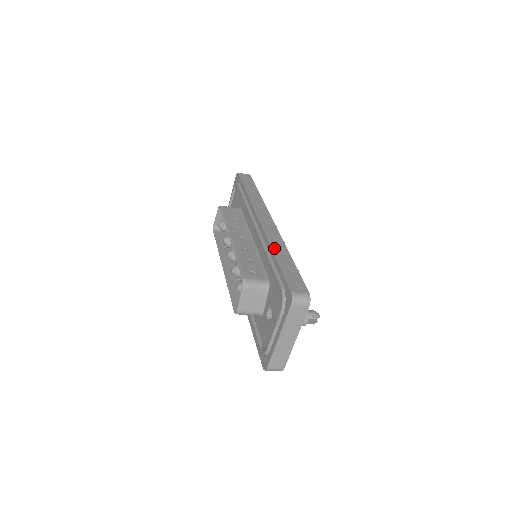
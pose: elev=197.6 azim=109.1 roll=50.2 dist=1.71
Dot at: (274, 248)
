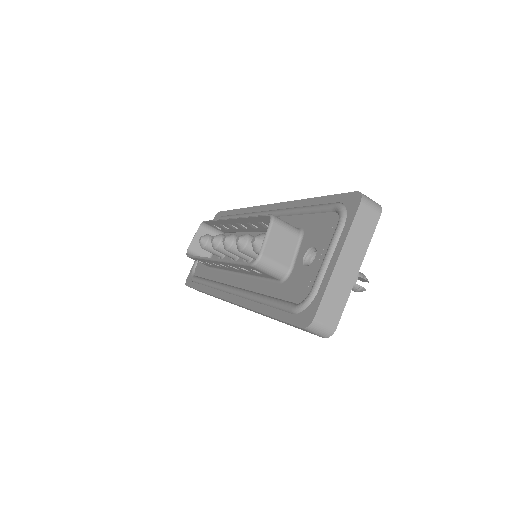
Dot at: occluded
